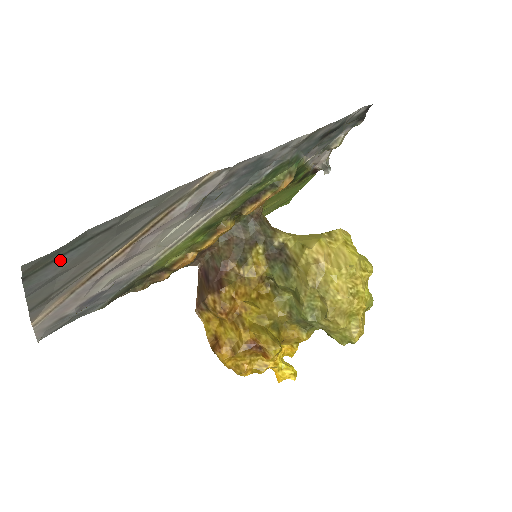
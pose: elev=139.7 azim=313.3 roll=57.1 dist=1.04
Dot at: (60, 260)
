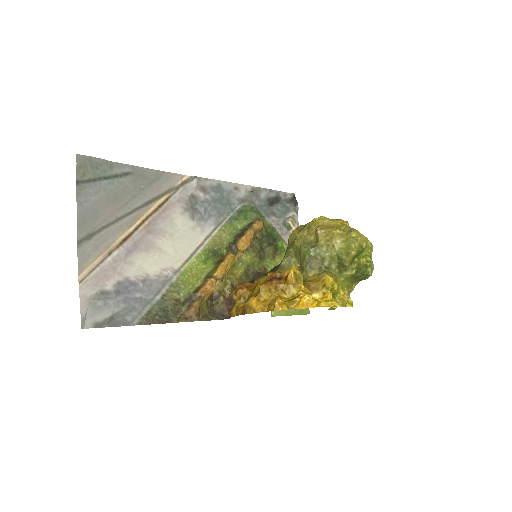
Dot at: (99, 184)
